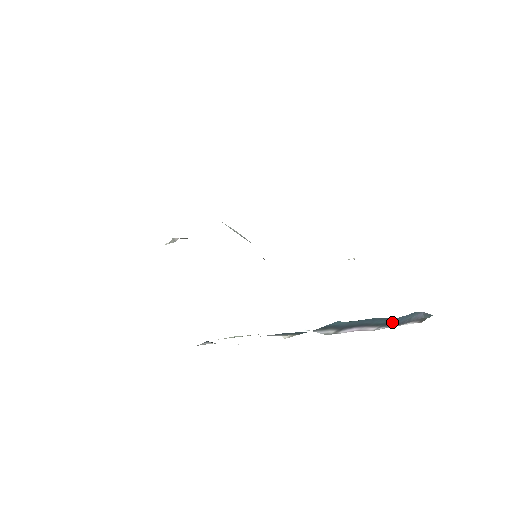
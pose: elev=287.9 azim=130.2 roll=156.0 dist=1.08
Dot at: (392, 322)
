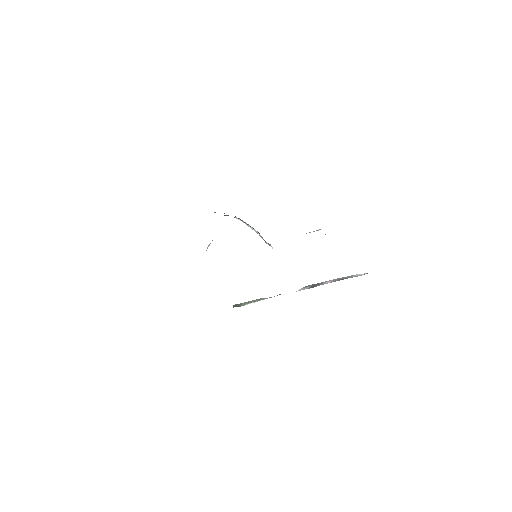
Dot at: occluded
